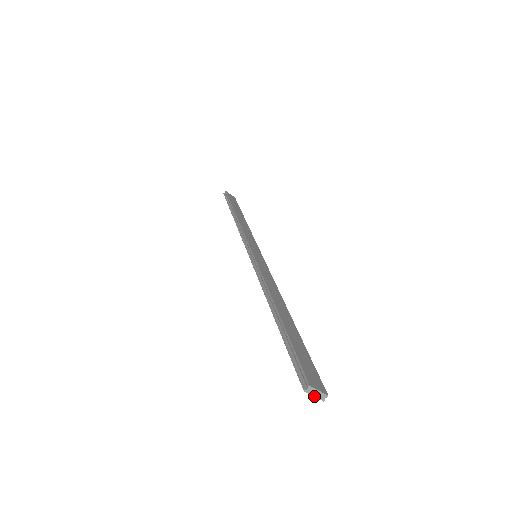
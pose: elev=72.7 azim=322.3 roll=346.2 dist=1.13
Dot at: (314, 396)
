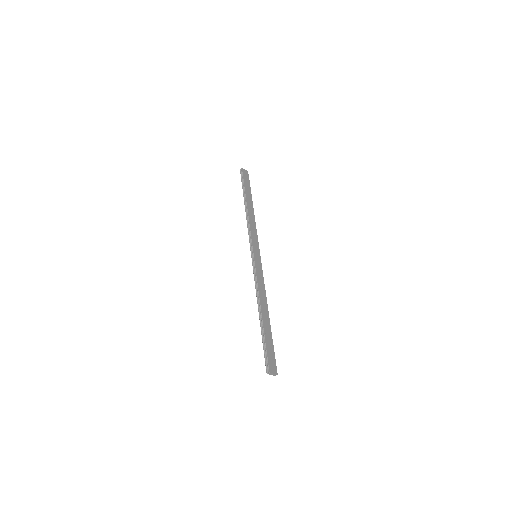
Dot at: occluded
